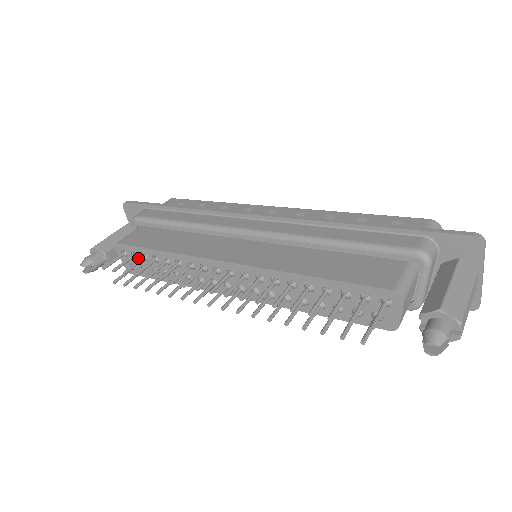
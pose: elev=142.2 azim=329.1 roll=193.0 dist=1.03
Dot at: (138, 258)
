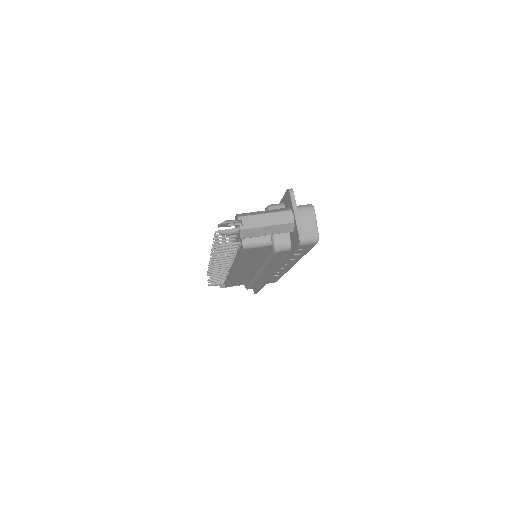
Dot at: occluded
